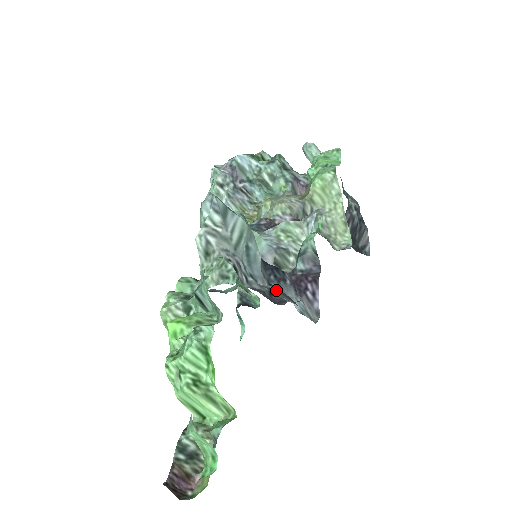
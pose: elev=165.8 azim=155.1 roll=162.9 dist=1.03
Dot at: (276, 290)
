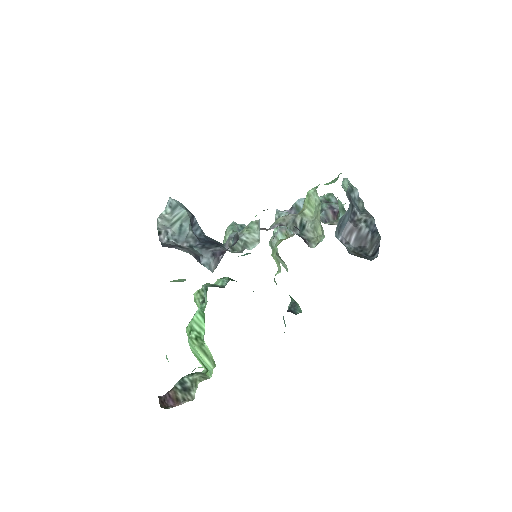
Dot at: (188, 248)
